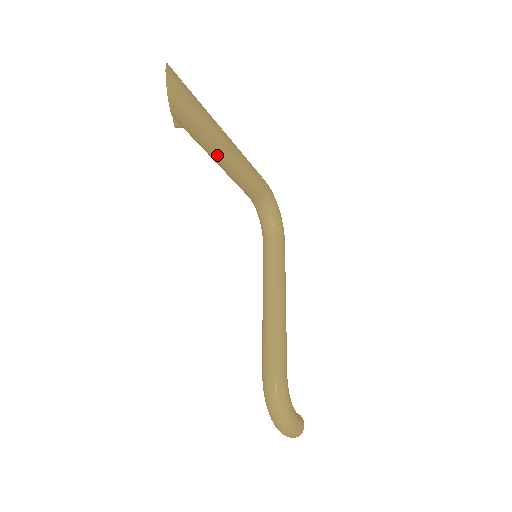
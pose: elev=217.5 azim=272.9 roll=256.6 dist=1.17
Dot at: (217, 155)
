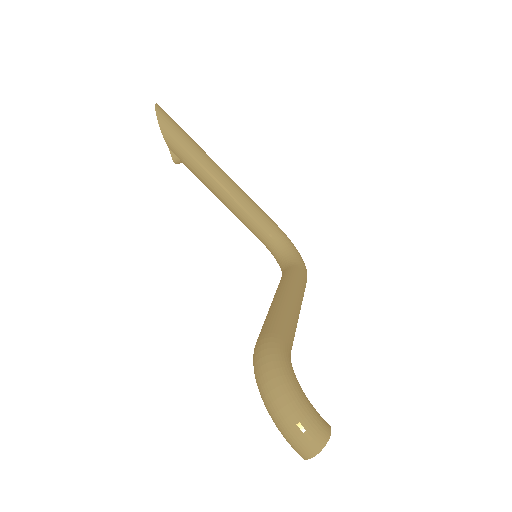
Dot at: (212, 180)
